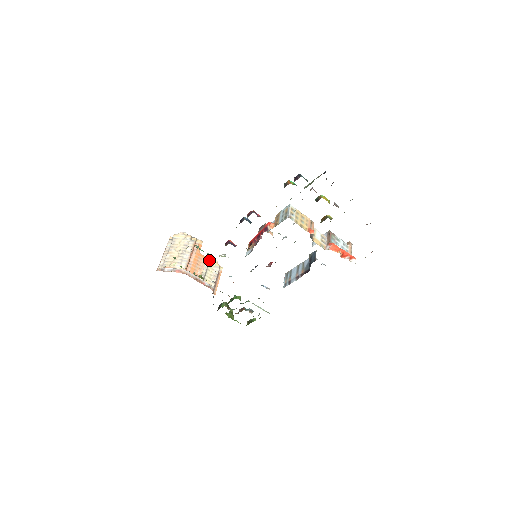
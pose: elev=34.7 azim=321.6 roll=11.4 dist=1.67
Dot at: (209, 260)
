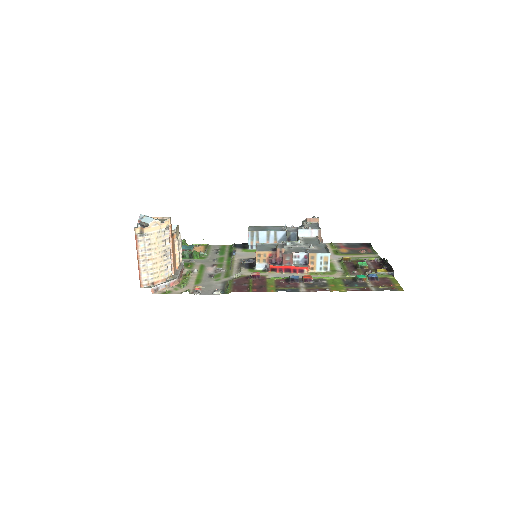
Dot at: (177, 235)
